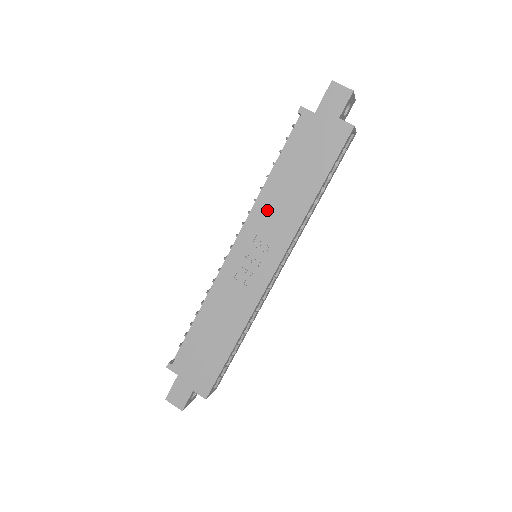
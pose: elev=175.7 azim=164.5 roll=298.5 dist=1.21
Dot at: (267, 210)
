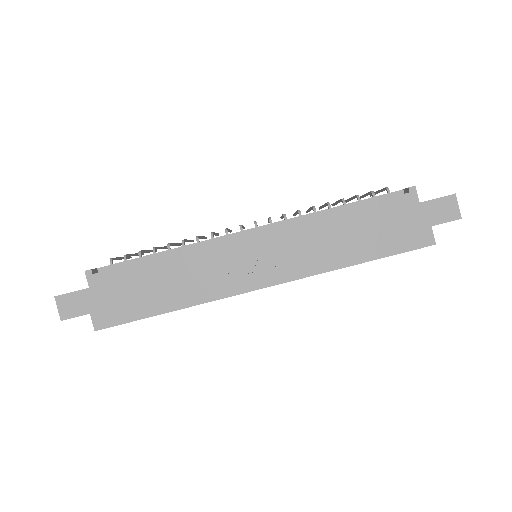
Dot at: (308, 235)
